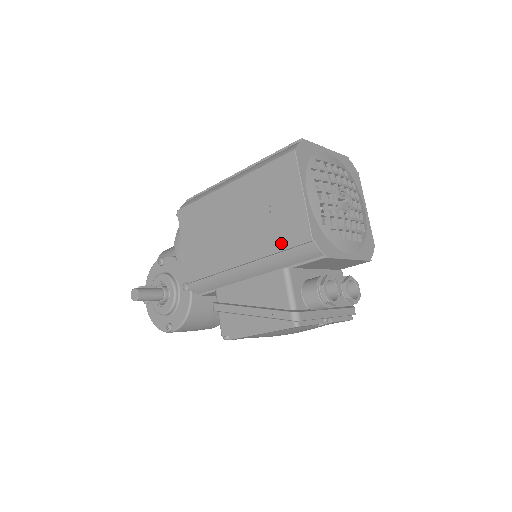
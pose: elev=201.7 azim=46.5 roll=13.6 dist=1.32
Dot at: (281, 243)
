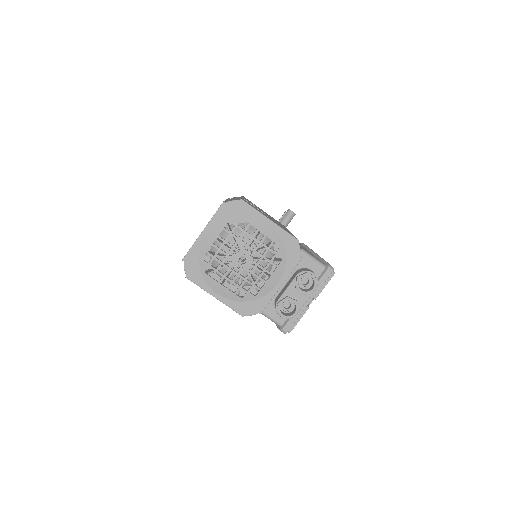
Dot at: occluded
